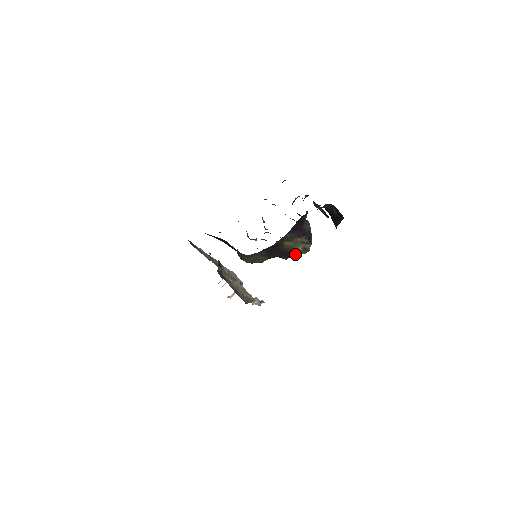
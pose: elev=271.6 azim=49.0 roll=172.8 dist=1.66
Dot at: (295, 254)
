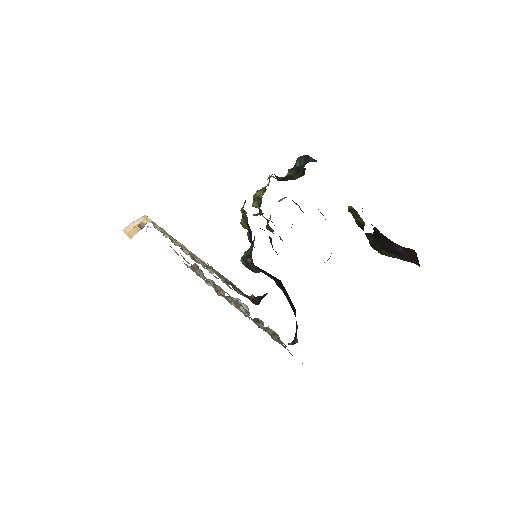
Dot at: occluded
